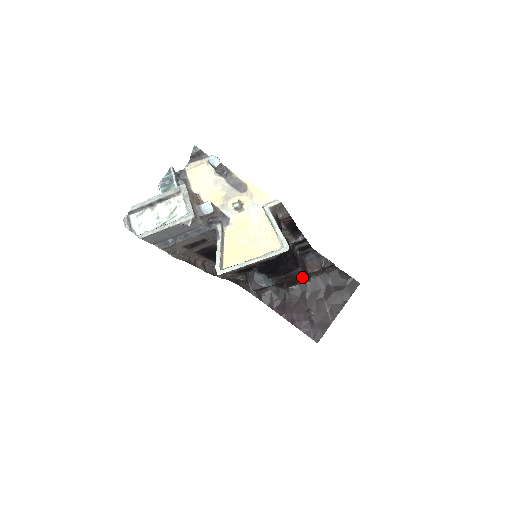
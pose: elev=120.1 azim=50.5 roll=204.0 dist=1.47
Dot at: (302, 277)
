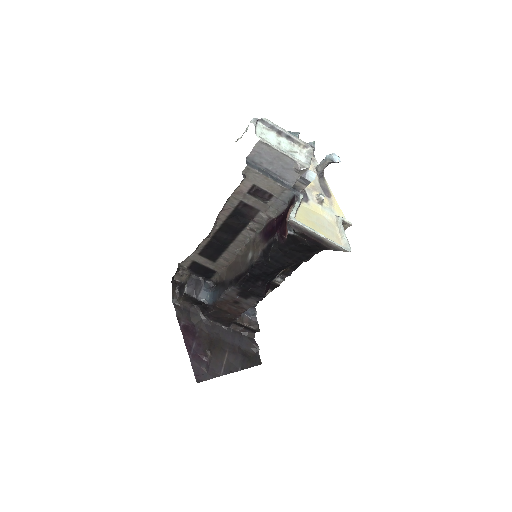
Dot at: (236, 316)
